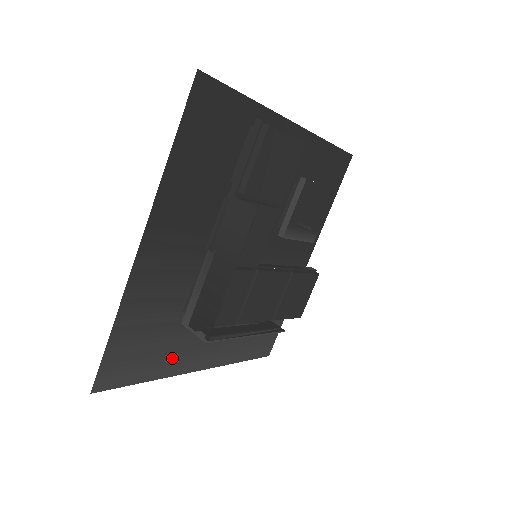
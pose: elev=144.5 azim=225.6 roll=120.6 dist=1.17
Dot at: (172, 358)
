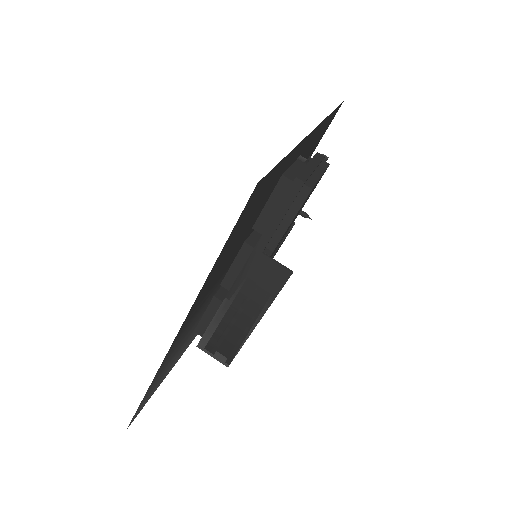
Dot at: (179, 356)
